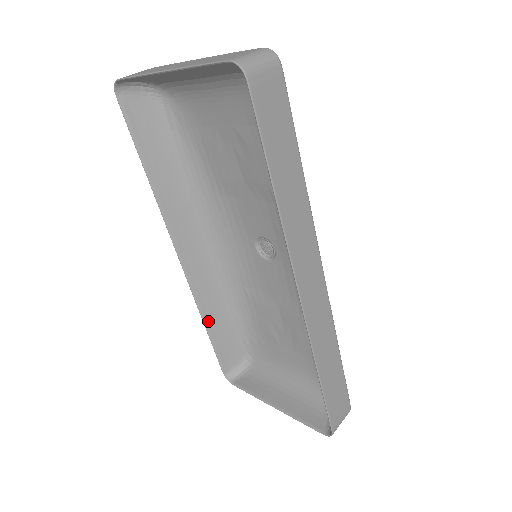
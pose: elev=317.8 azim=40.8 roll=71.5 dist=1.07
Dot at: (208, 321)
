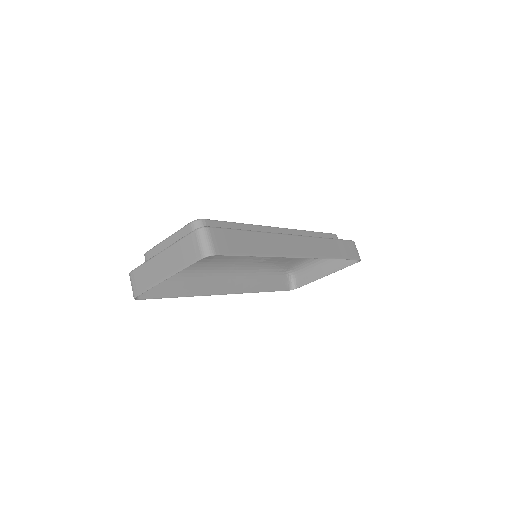
Dot at: (262, 289)
